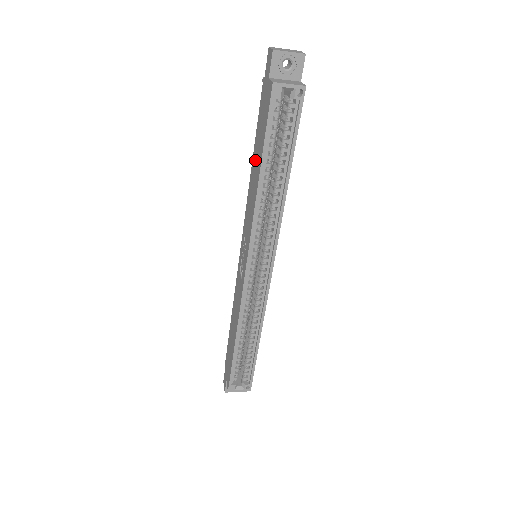
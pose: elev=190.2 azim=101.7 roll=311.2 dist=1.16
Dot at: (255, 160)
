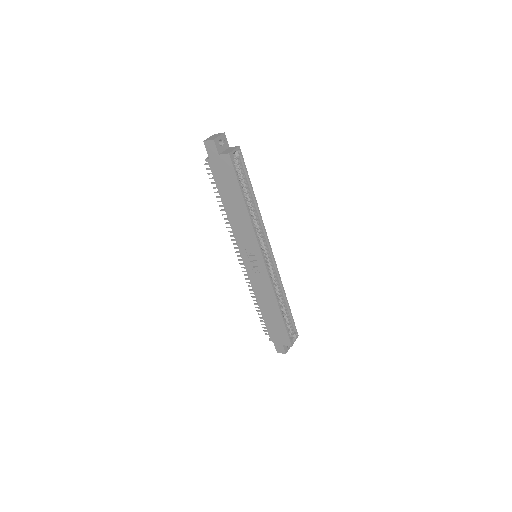
Dot at: (230, 203)
